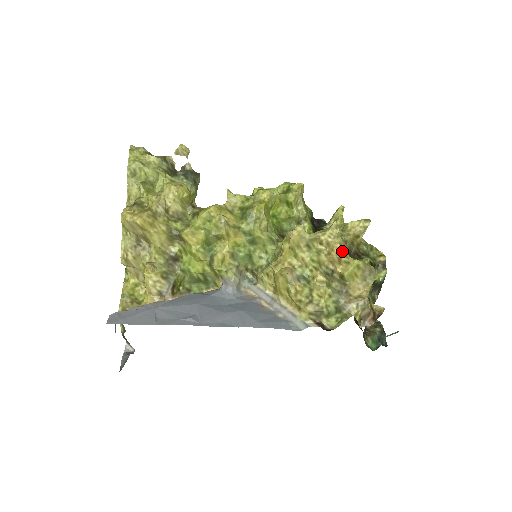
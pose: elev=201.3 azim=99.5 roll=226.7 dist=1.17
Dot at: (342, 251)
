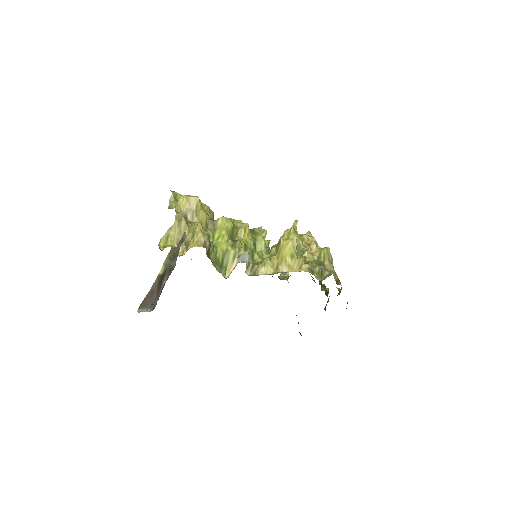
Dot at: (317, 243)
